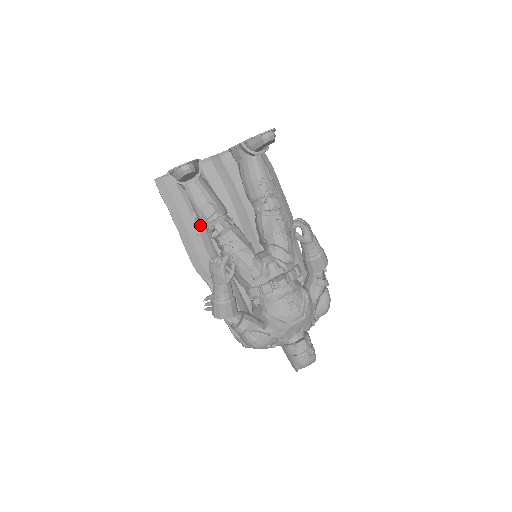
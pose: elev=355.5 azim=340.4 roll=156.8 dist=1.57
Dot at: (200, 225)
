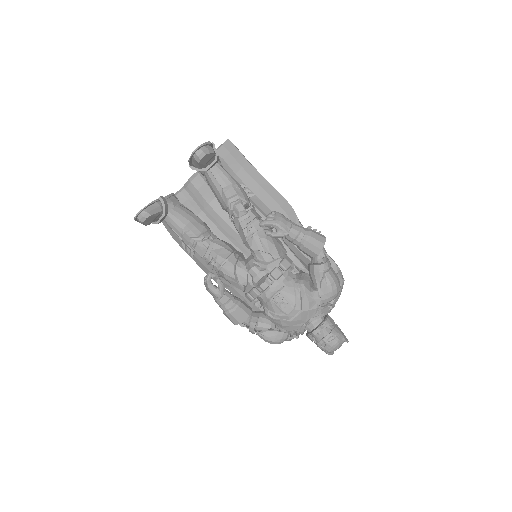
Dot at: occluded
